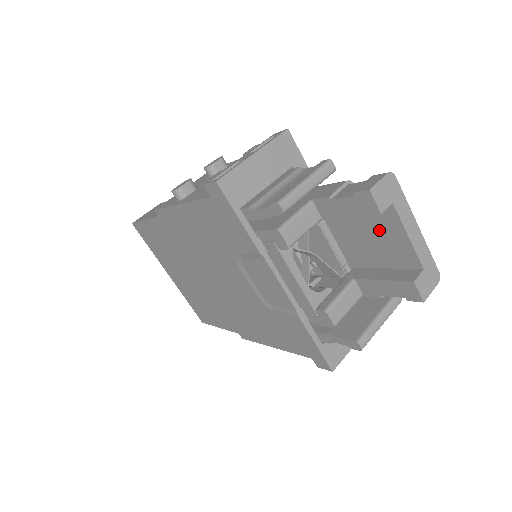
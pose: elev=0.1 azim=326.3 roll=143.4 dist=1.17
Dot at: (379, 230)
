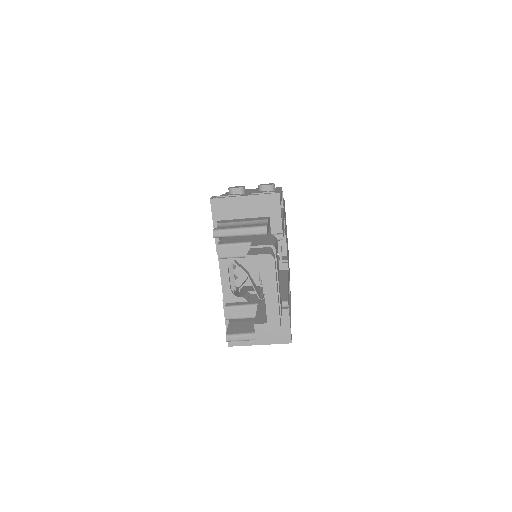
Dot at: occluded
